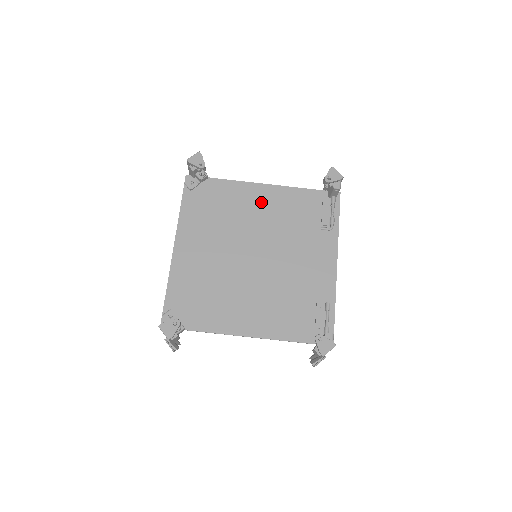
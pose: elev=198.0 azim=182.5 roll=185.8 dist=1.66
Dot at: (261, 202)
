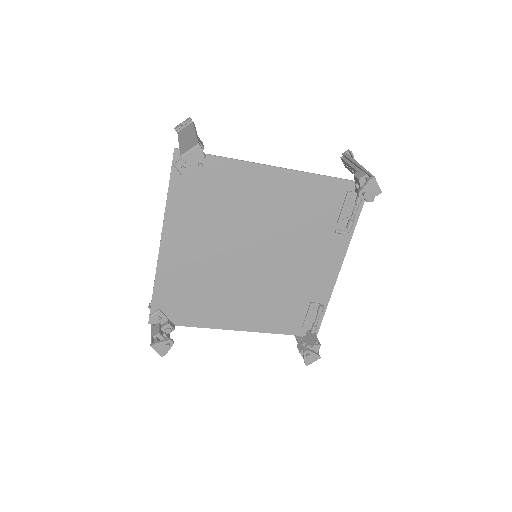
Dot at: (272, 193)
